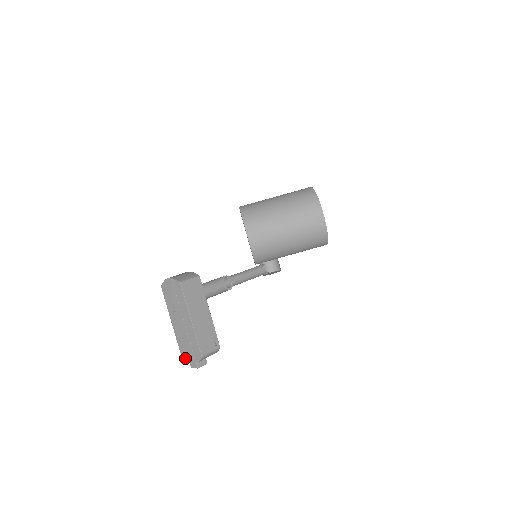
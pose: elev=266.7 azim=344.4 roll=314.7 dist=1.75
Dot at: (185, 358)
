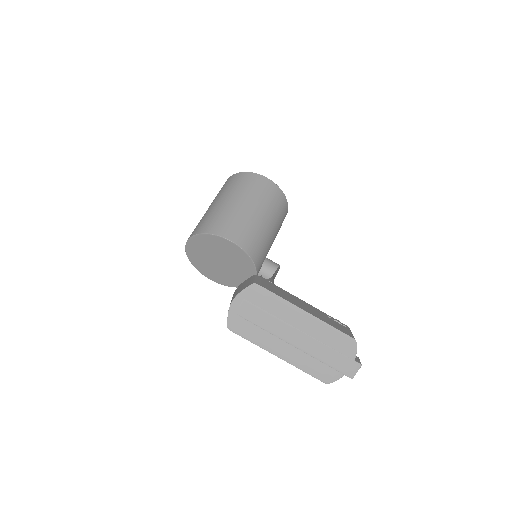
Dot at: (334, 378)
